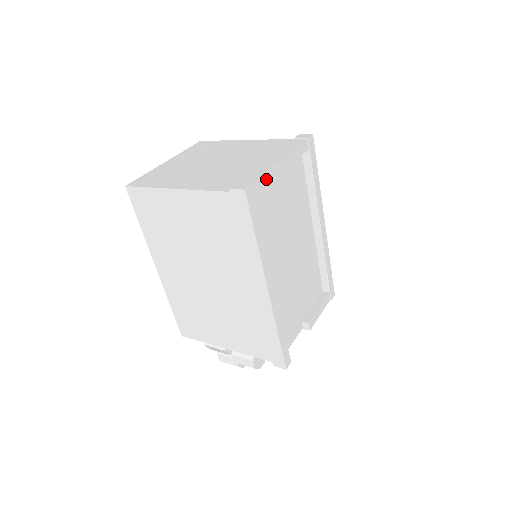
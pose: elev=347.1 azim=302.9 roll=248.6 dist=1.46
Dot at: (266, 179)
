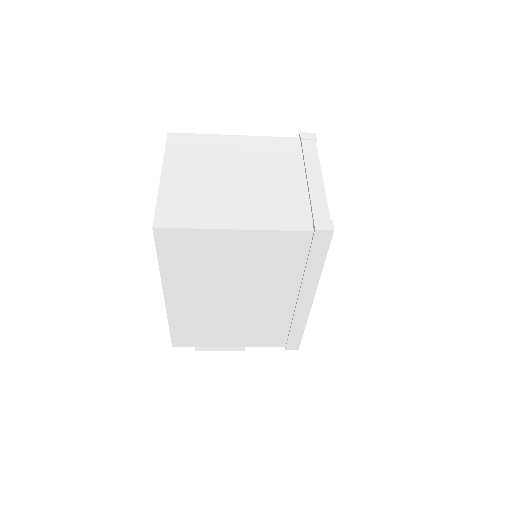
Dot at: occluded
